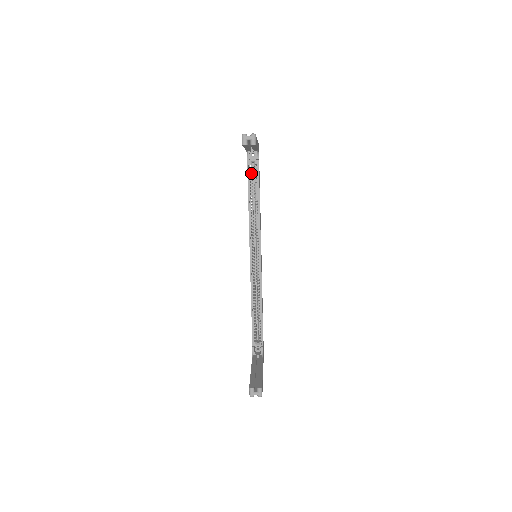
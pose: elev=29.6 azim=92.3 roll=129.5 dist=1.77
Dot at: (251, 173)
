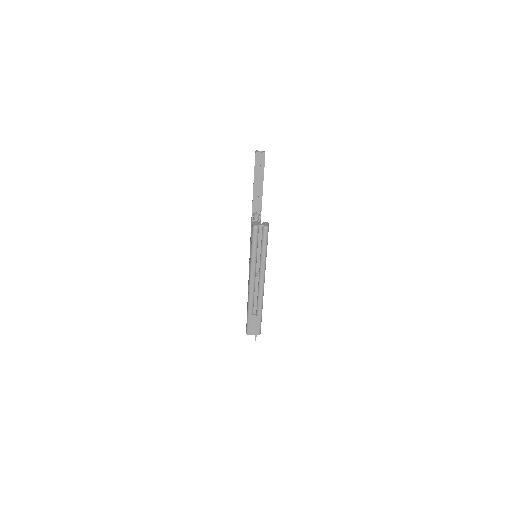
Dot at: occluded
